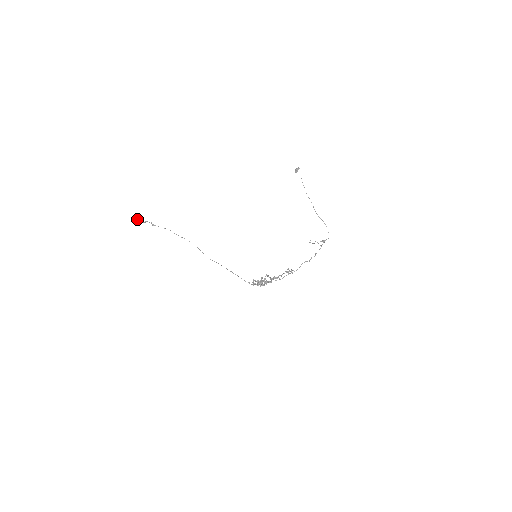
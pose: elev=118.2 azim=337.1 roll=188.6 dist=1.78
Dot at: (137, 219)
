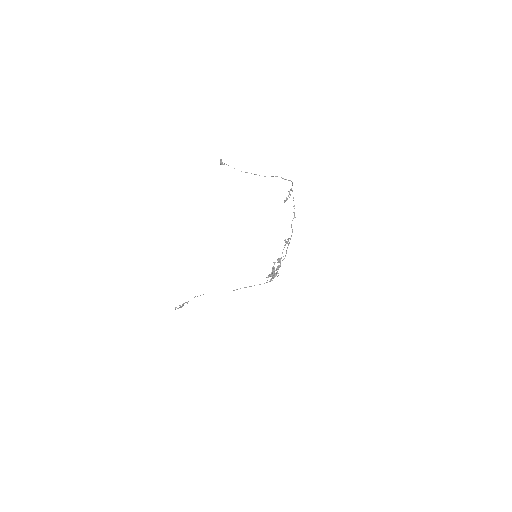
Dot at: (178, 308)
